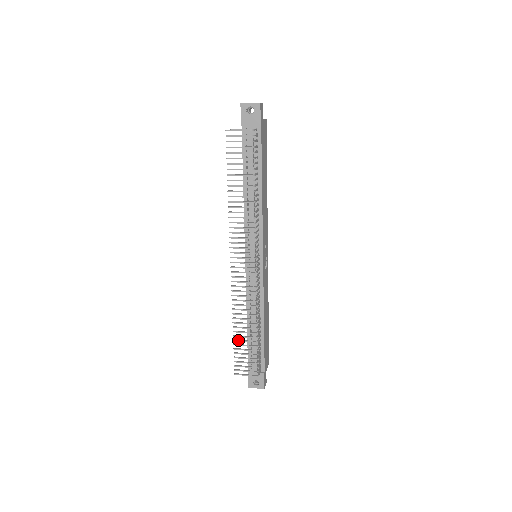
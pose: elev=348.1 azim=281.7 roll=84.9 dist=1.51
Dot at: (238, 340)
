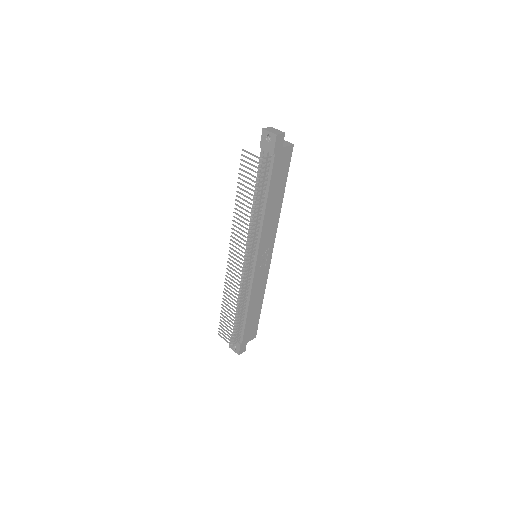
Dot at: (224, 312)
